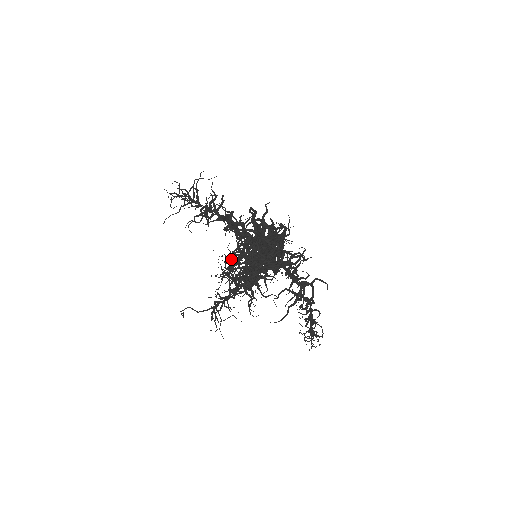
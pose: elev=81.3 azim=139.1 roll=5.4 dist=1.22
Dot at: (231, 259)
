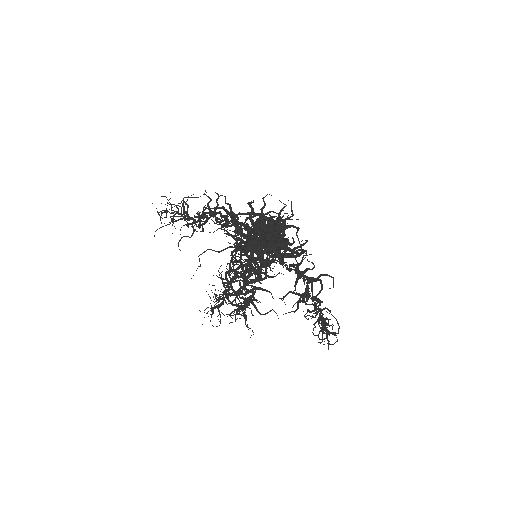
Dot at: (225, 277)
